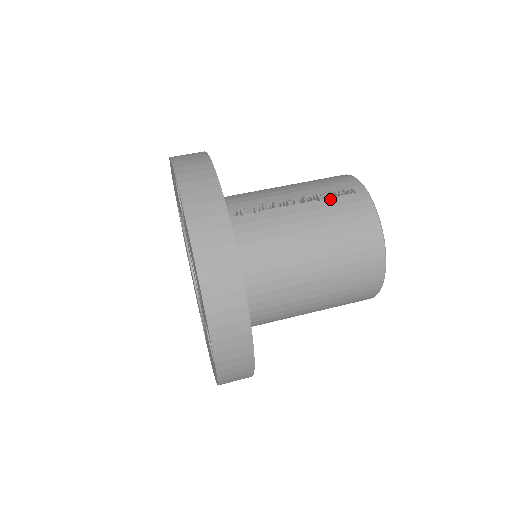
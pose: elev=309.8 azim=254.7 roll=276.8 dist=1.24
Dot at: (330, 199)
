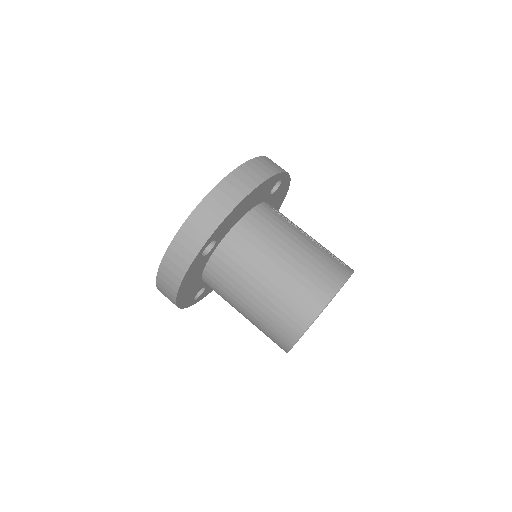
Dot at: (327, 253)
